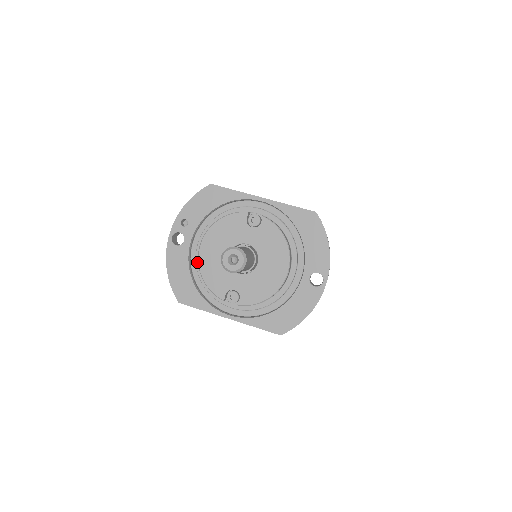
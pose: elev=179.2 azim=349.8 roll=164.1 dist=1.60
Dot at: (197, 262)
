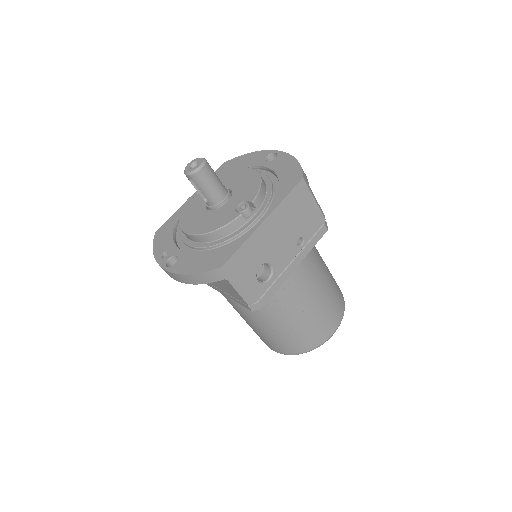
Dot at: (201, 246)
